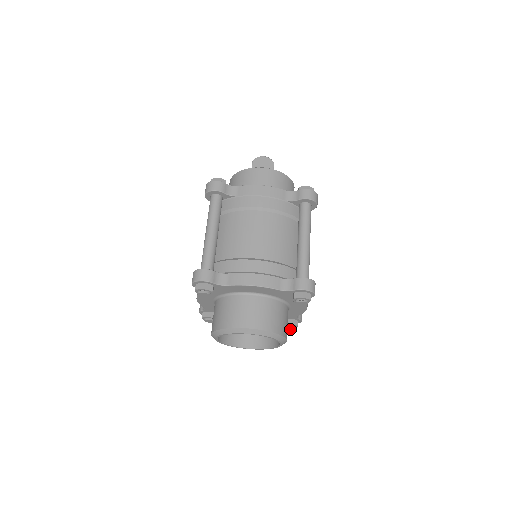
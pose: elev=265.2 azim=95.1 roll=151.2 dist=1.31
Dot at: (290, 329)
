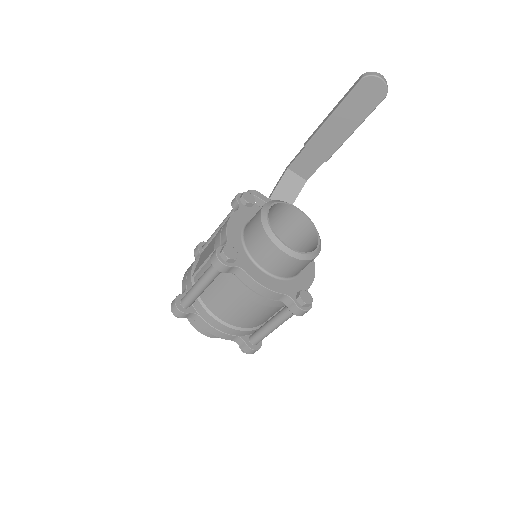
Dot at: occluded
